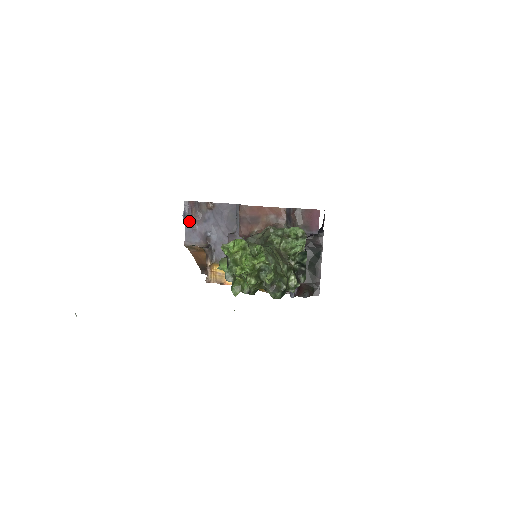
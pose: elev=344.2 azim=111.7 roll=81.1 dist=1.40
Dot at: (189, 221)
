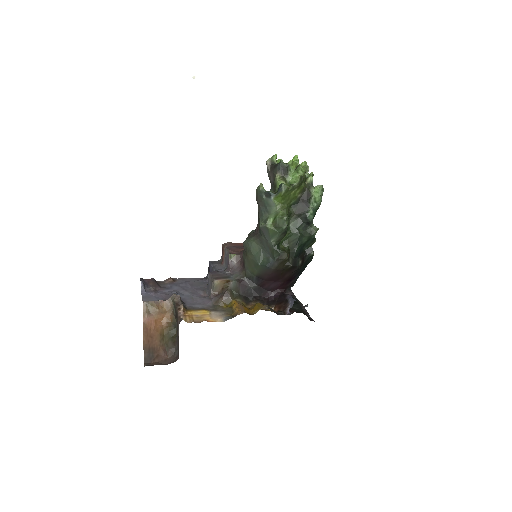
Dot at: (146, 289)
